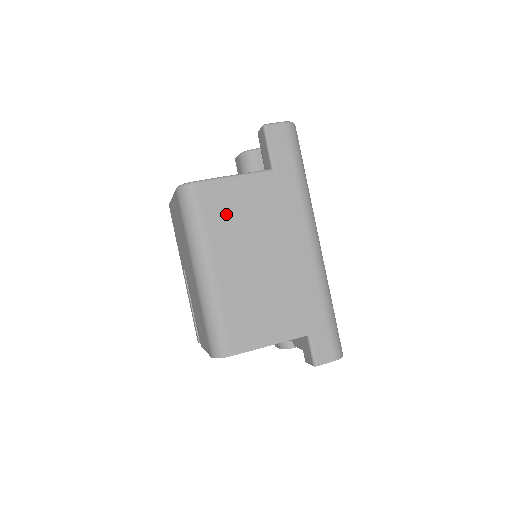
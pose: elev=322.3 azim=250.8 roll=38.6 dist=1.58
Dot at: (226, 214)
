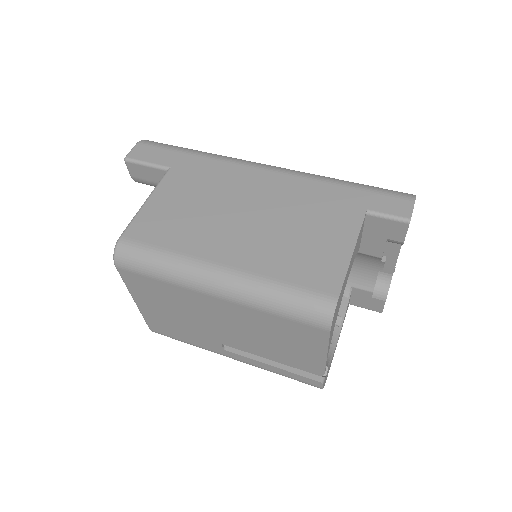
Dot at: (175, 225)
